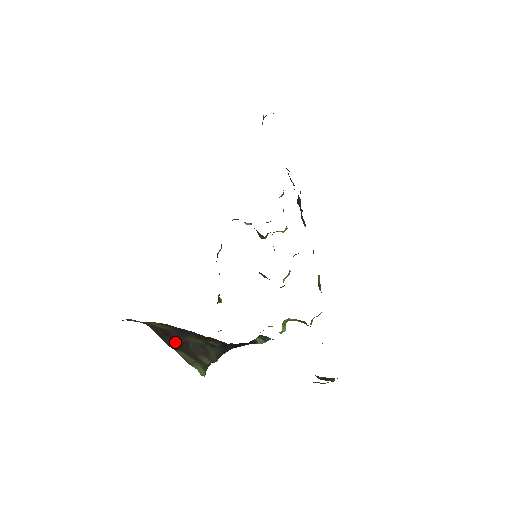
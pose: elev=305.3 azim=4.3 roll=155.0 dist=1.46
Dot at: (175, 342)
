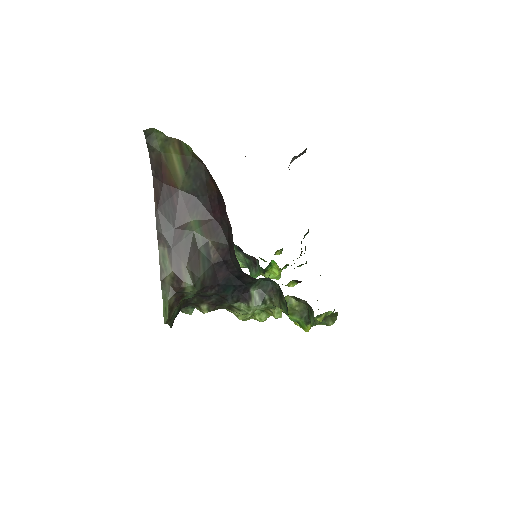
Dot at: (169, 222)
